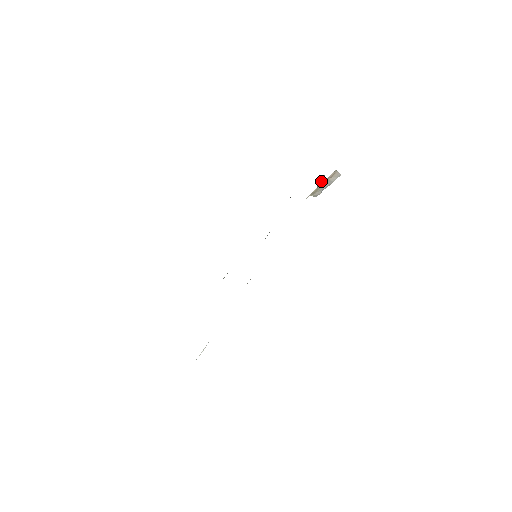
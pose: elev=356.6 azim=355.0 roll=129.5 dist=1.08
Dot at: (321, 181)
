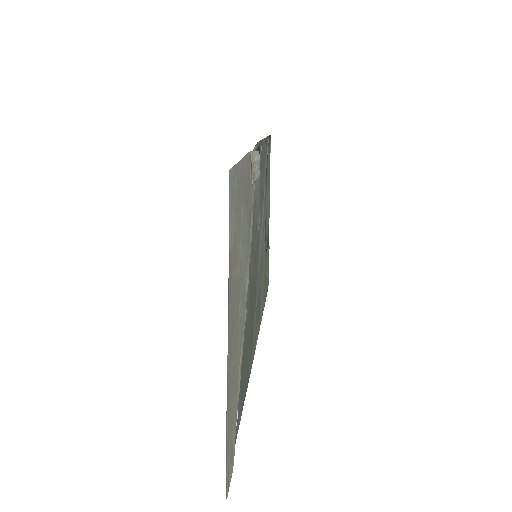
Dot at: occluded
